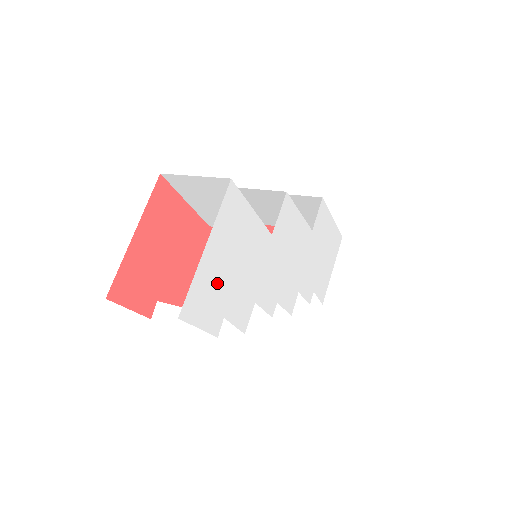
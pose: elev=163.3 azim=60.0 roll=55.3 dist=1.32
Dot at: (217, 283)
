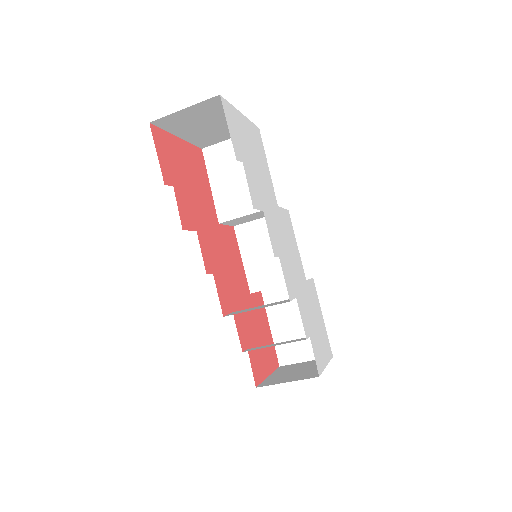
Dot at: (243, 140)
